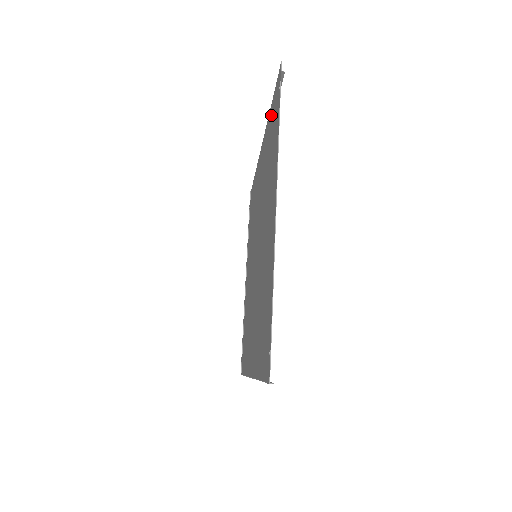
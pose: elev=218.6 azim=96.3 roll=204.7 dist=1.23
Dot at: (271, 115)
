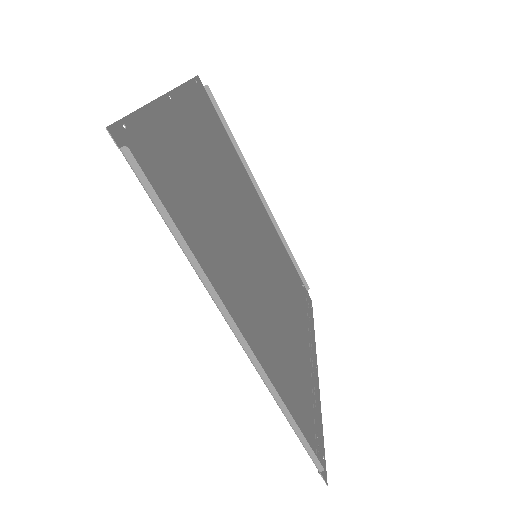
Dot at: (221, 129)
